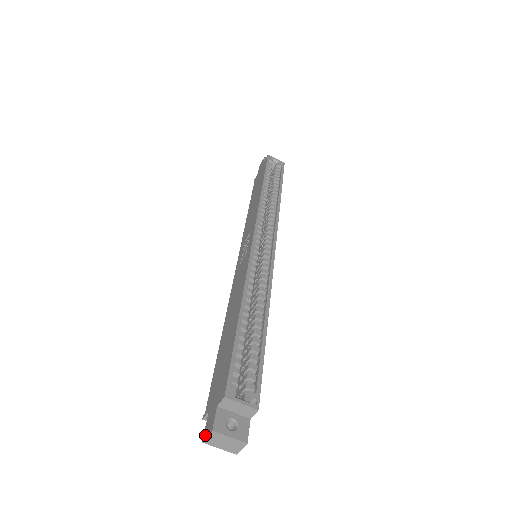
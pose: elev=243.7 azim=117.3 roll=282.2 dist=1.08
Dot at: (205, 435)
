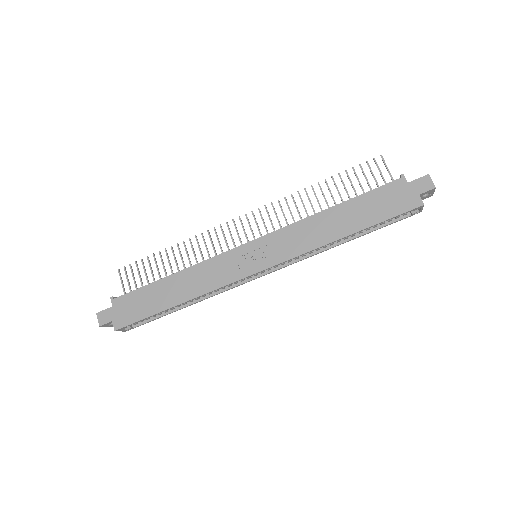
Dot at: (99, 316)
